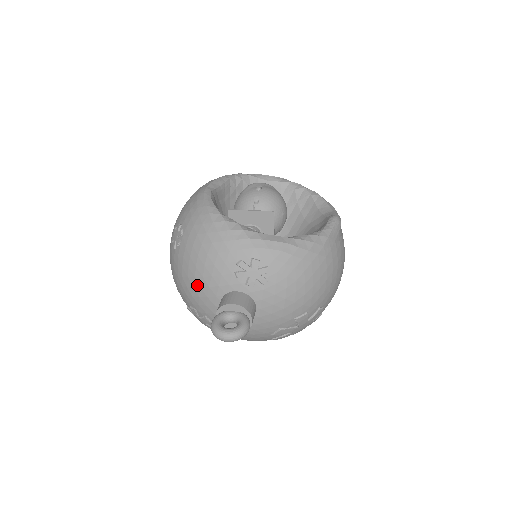
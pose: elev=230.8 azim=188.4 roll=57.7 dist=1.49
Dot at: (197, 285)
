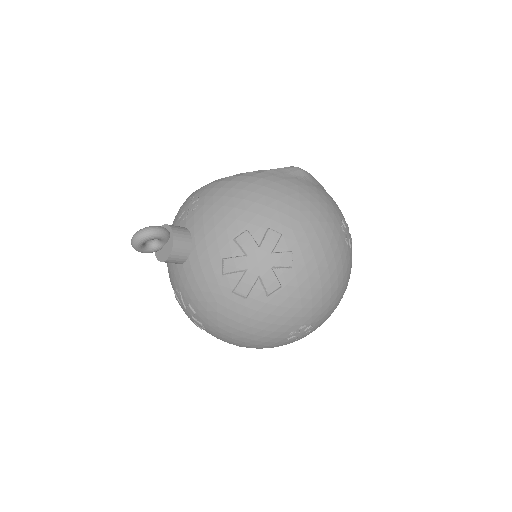
Dot at: occluded
